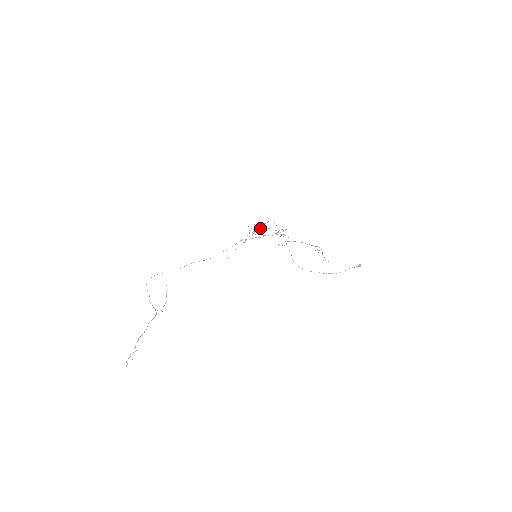
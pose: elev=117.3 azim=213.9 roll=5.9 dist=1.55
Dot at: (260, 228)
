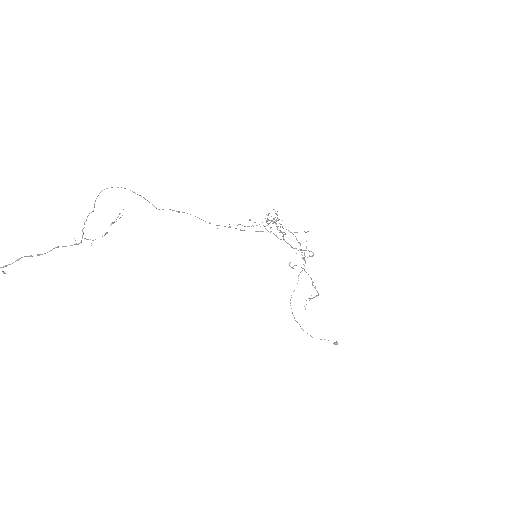
Dot at: (277, 220)
